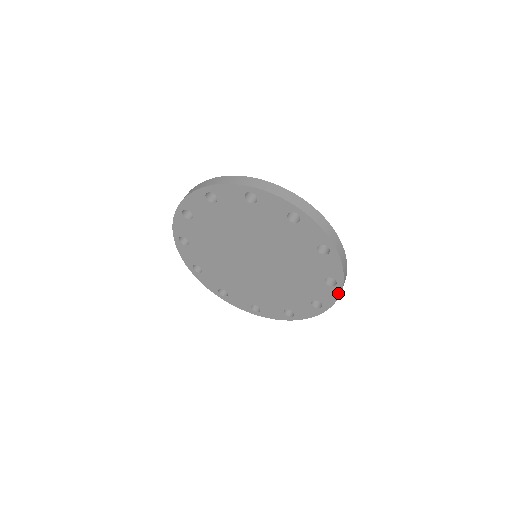
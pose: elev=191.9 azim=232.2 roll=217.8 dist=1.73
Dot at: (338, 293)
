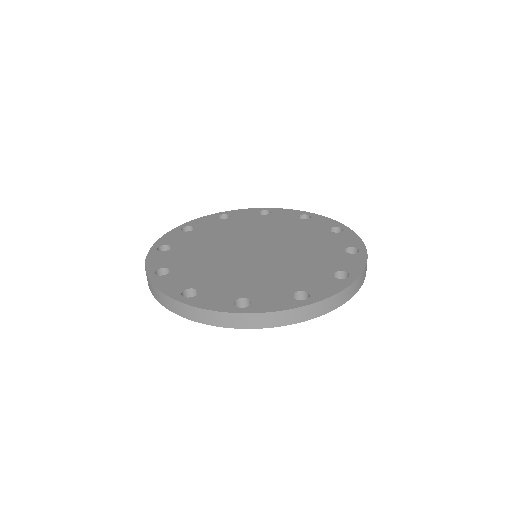
Dot at: occluded
